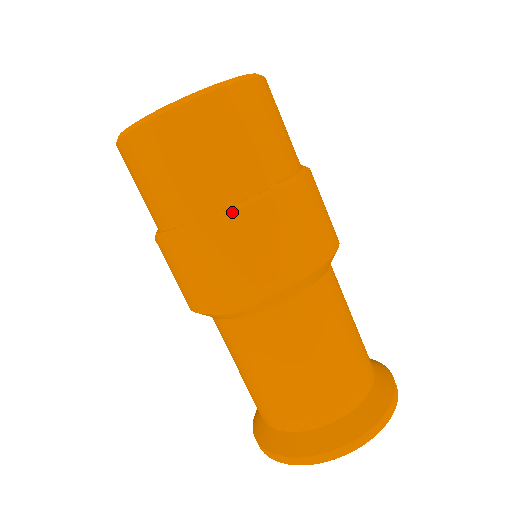
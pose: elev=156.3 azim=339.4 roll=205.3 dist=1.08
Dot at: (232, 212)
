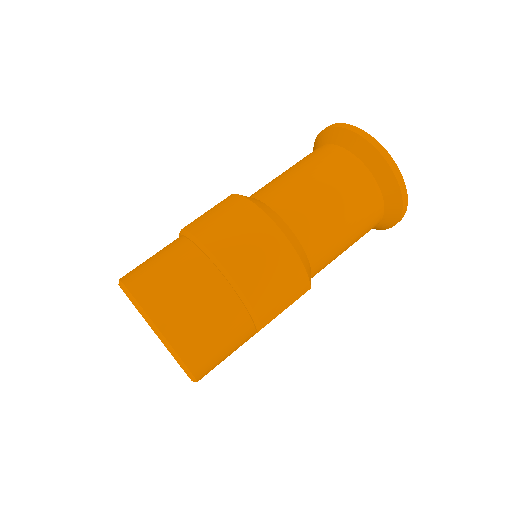
Dot at: (261, 328)
